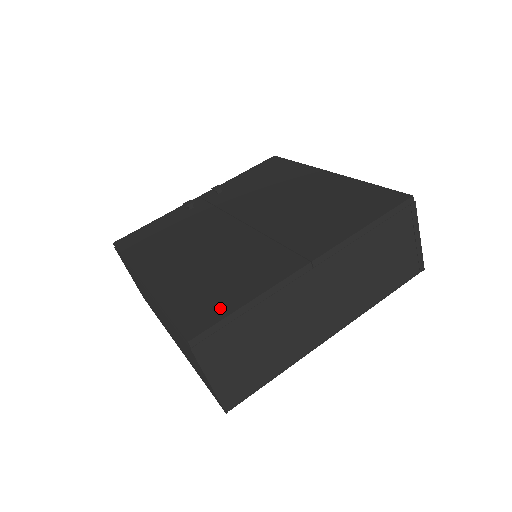
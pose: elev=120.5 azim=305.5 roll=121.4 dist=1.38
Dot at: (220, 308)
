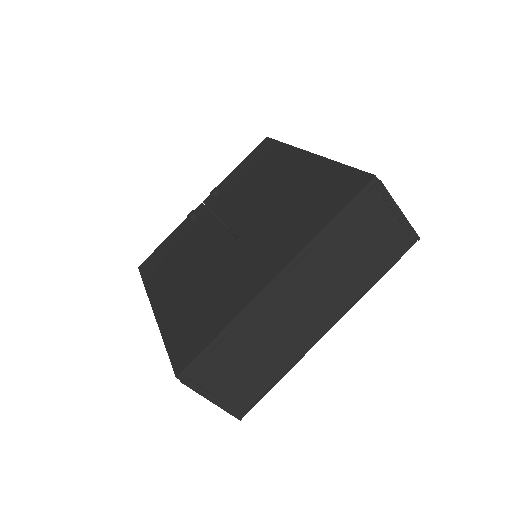
Dot at: (201, 338)
